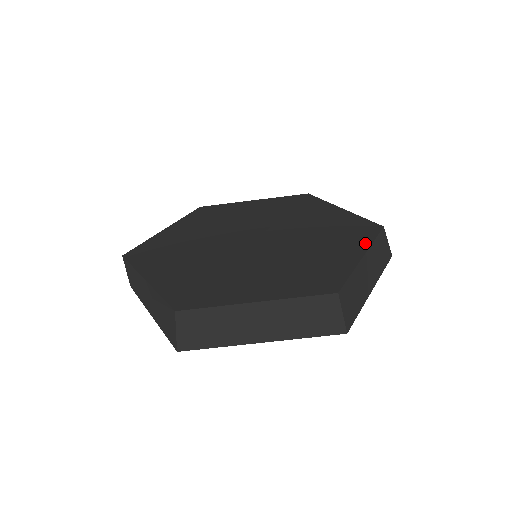
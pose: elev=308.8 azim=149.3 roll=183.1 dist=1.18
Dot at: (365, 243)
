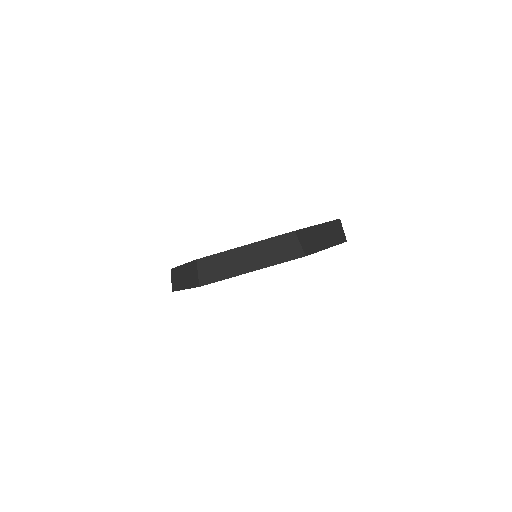
Dot at: (263, 240)
